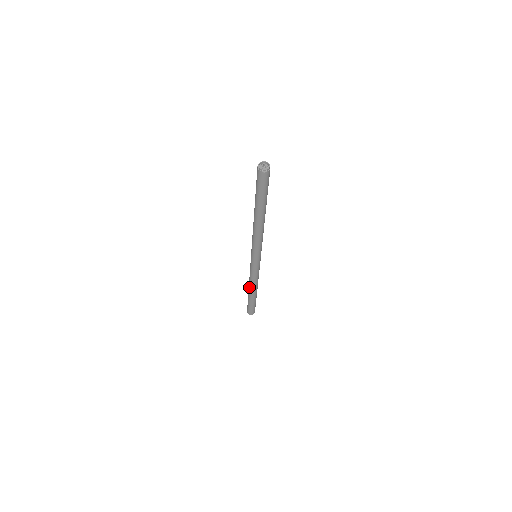
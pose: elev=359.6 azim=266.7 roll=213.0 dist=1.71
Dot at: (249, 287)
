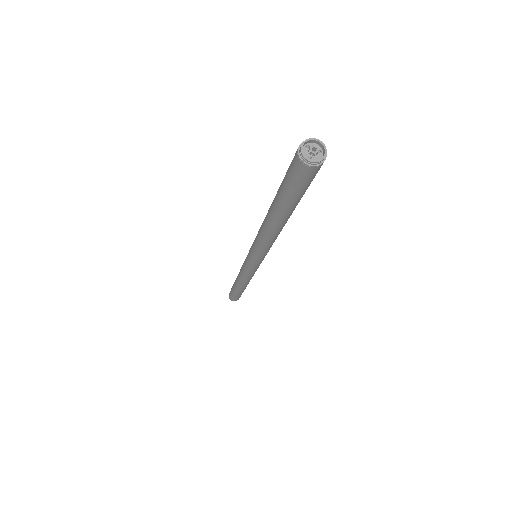
Dot at: (237, 282)
